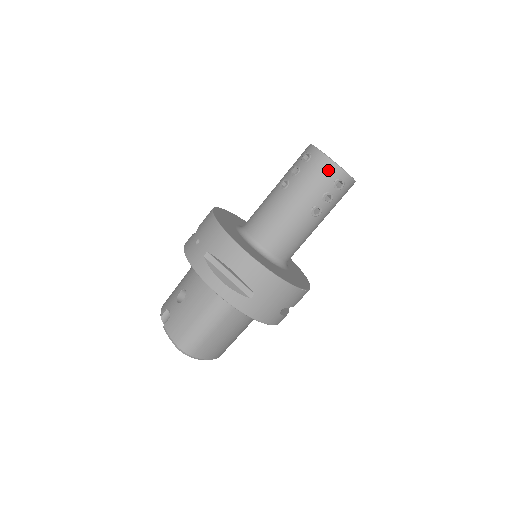
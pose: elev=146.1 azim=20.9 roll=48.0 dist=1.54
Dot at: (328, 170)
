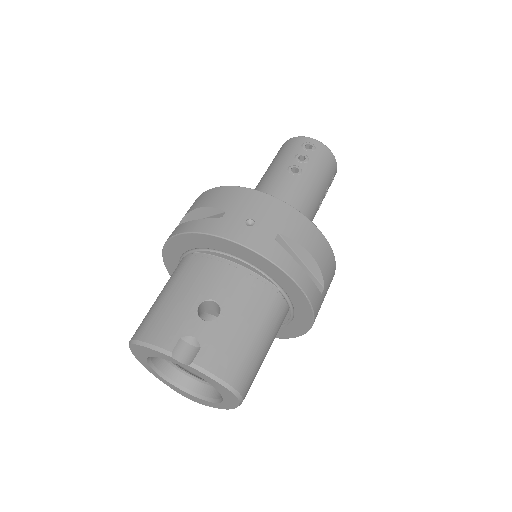
Dot at: (332, 163)
